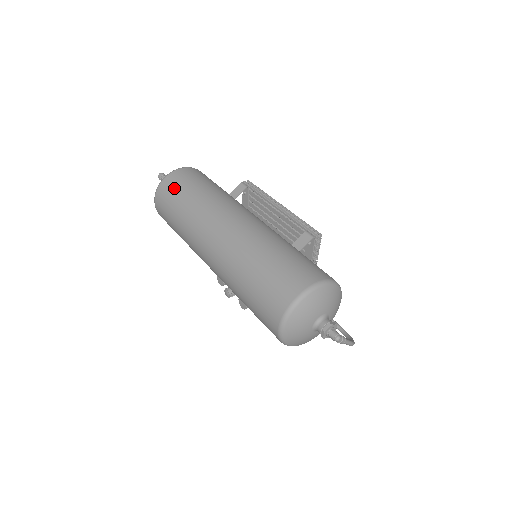
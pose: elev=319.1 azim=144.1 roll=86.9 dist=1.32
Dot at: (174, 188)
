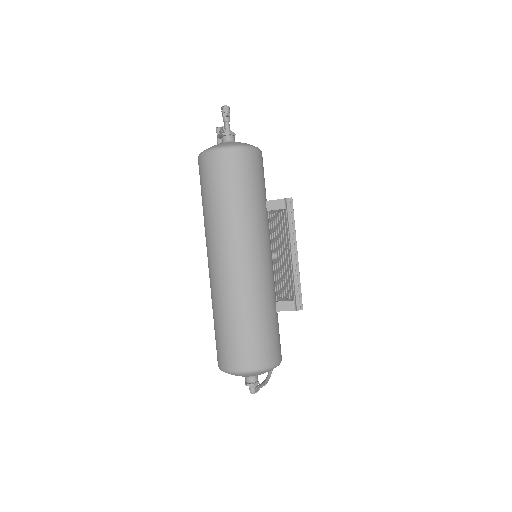
Dot at: (219, 174)
